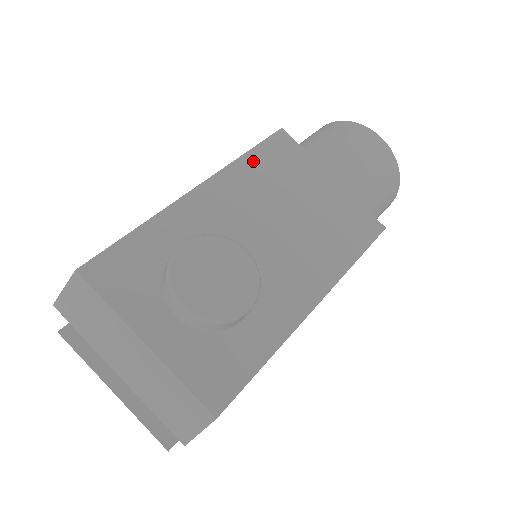
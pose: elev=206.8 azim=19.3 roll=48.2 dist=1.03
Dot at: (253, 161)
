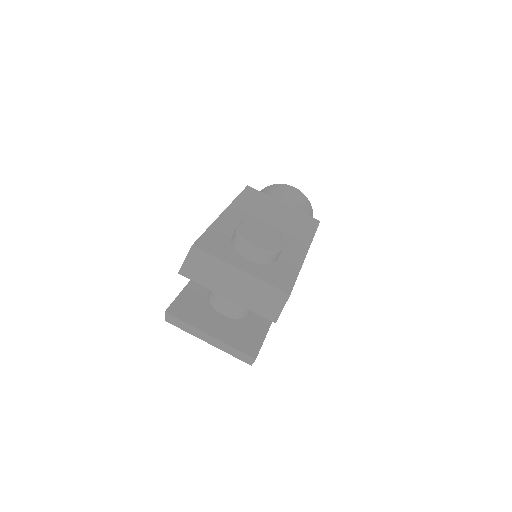
Dot at: (243, 199)
